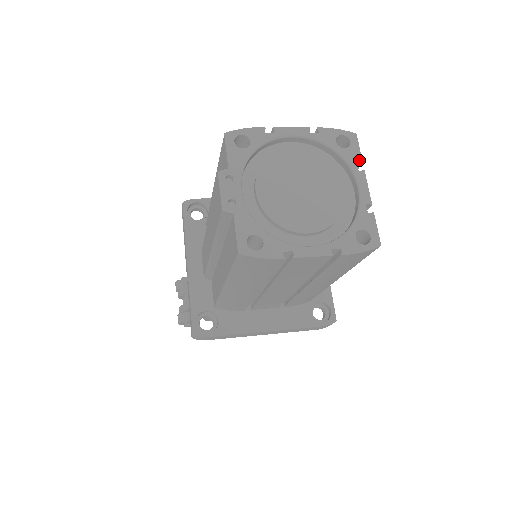
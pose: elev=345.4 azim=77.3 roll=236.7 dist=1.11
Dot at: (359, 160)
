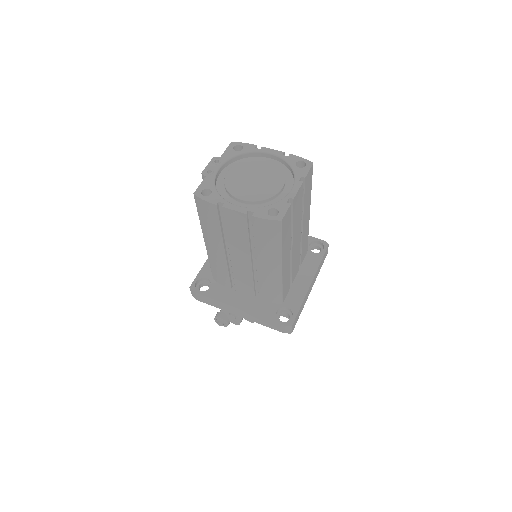
Dot at: (304, 176)
